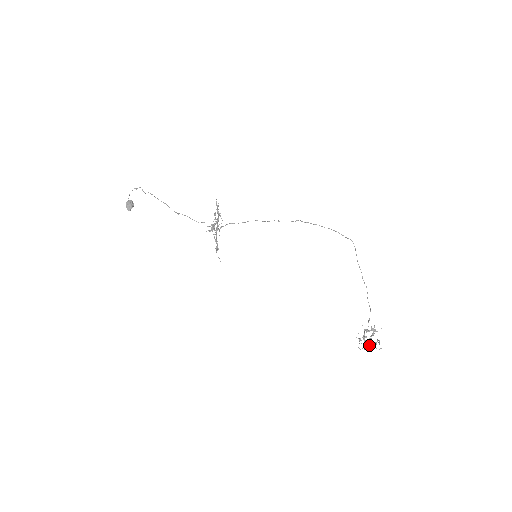
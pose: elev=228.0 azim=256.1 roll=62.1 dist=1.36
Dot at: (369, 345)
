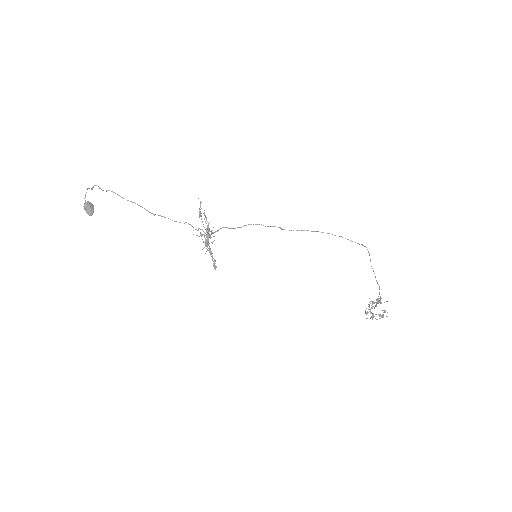
Dot at: (376, 319)
